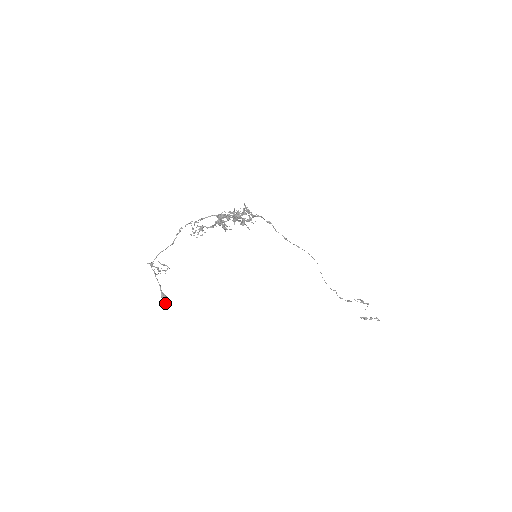
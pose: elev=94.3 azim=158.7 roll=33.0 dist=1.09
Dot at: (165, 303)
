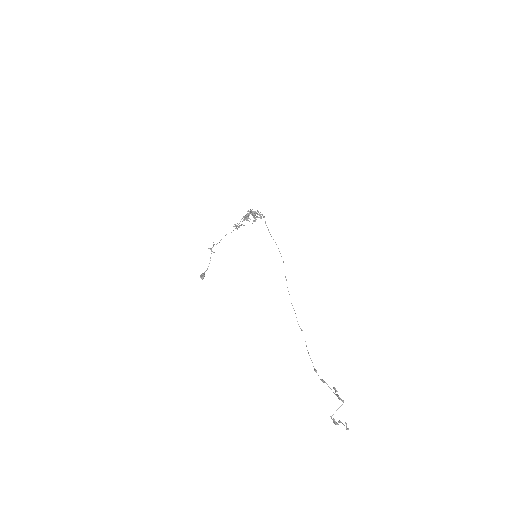
Dot at: (201, 275)
